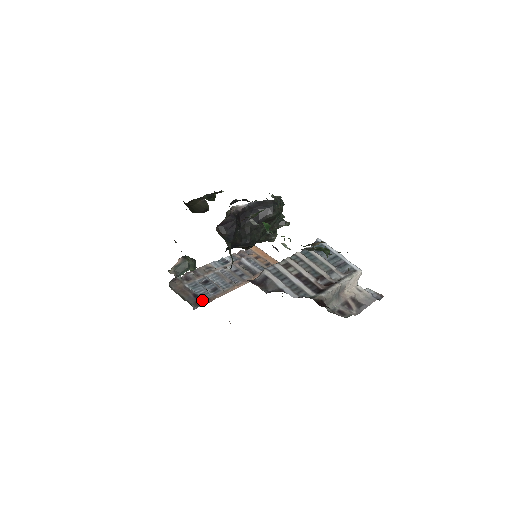
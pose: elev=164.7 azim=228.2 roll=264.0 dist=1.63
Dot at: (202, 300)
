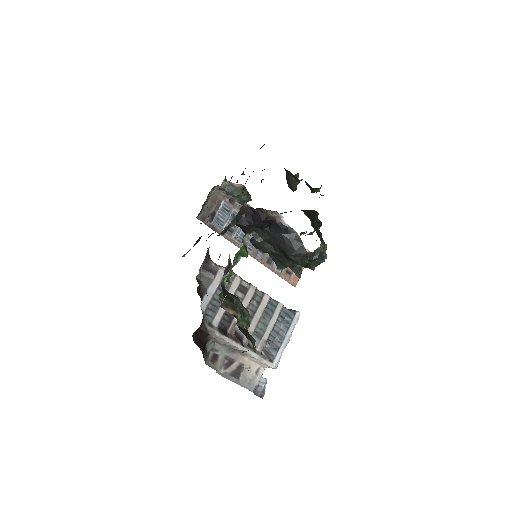
Dot at: (211, 222)
